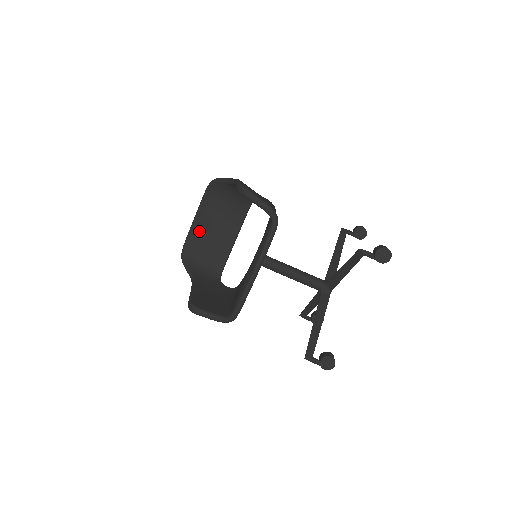
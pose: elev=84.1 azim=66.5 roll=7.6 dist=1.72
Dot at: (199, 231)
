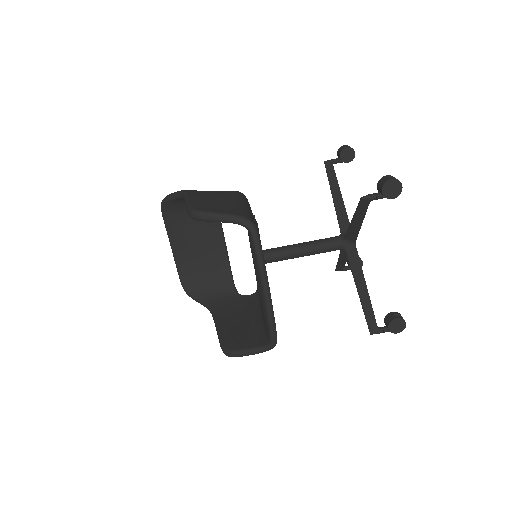
Dot at: (184, 257)
